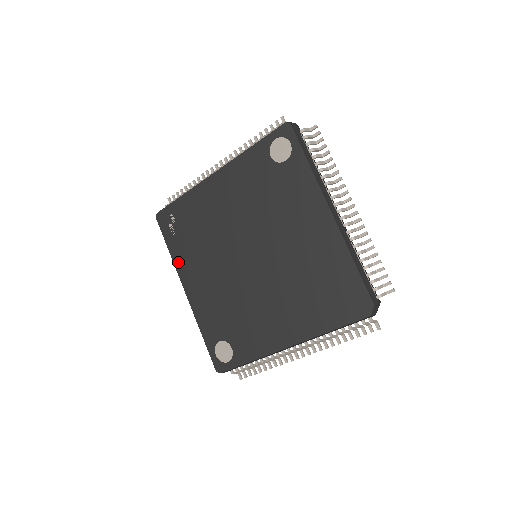
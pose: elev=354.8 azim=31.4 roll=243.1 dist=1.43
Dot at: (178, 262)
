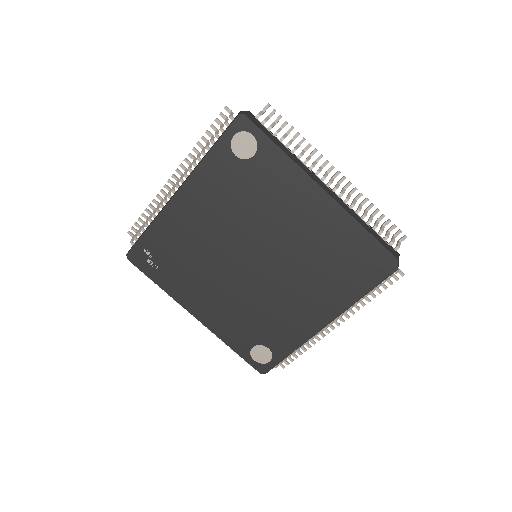
Dot at: (174, 293)
